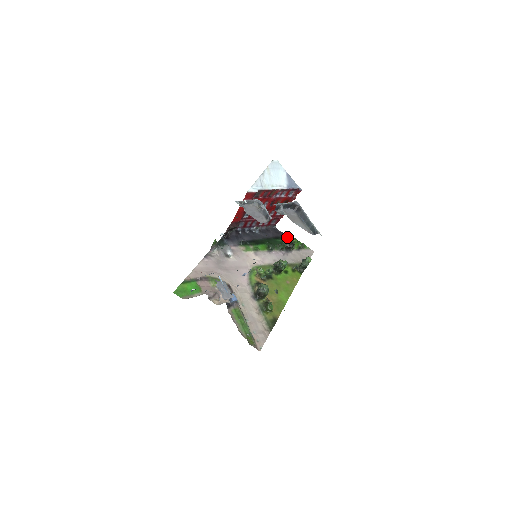
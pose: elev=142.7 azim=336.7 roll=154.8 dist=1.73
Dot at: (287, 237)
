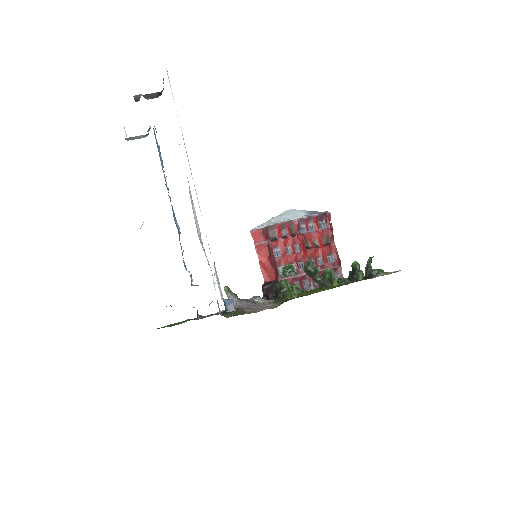
Dot at: occluded
